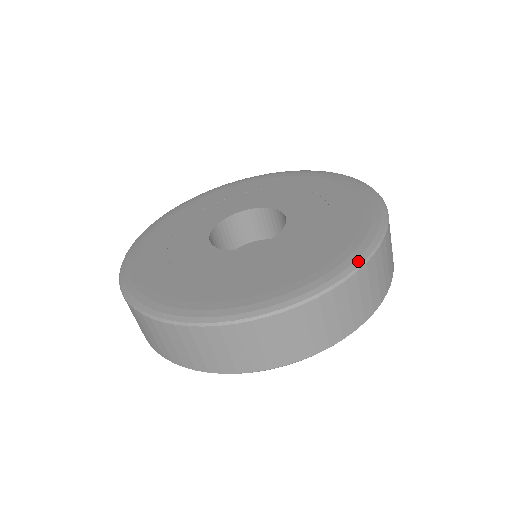
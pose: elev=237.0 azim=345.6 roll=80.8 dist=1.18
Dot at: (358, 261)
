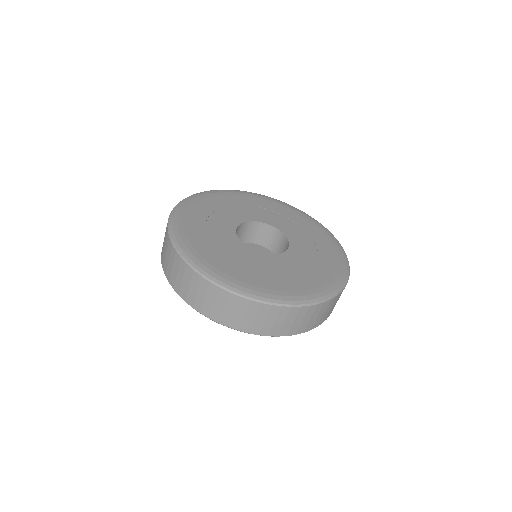
Dot at: (348, 272)
